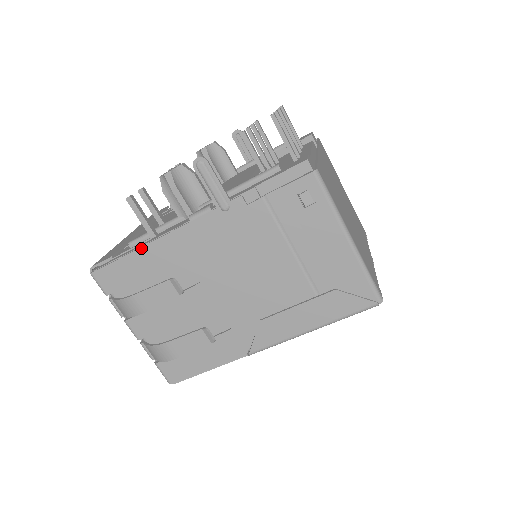
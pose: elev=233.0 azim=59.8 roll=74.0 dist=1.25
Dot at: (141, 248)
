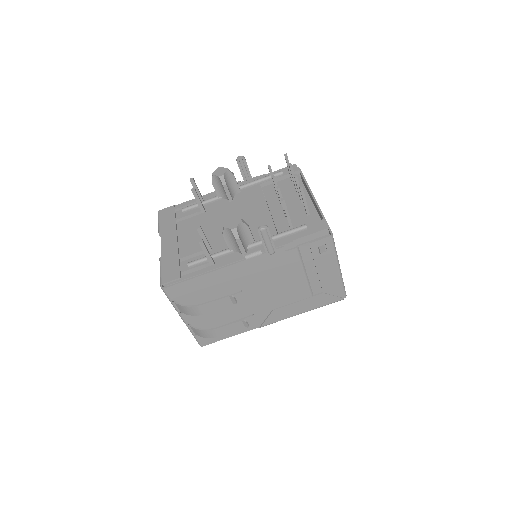
Dot at: (206, 274)
